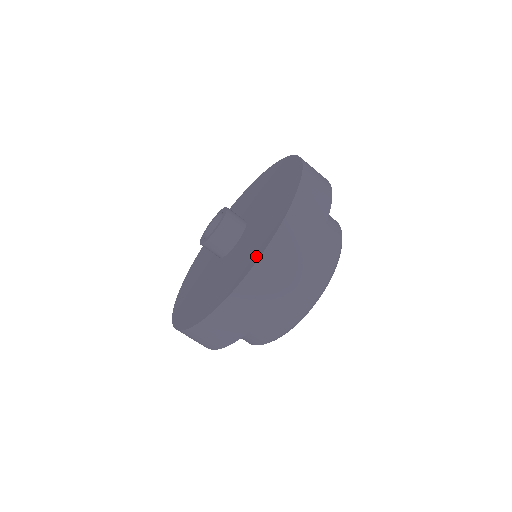
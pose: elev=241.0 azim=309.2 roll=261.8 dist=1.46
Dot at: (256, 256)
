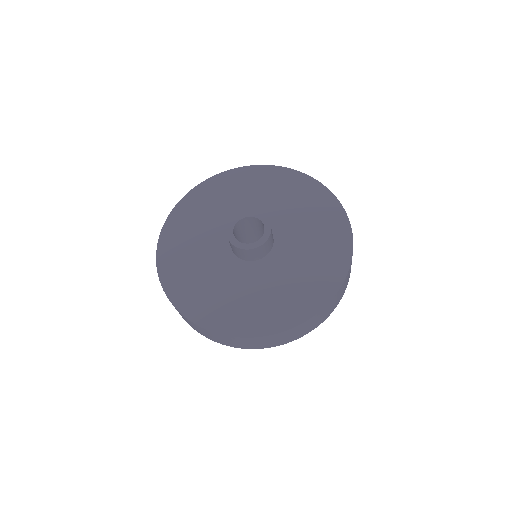
Dot at: (273, 326)
